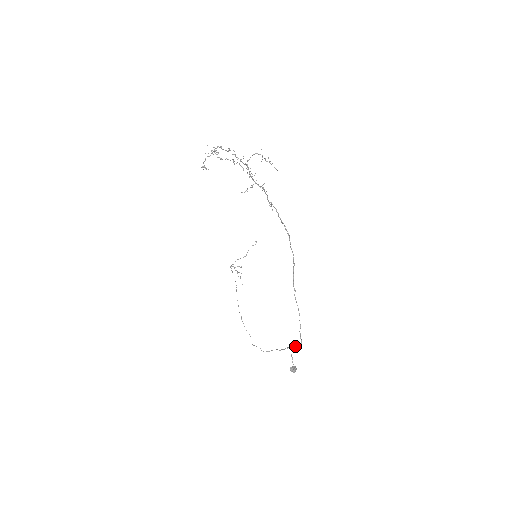
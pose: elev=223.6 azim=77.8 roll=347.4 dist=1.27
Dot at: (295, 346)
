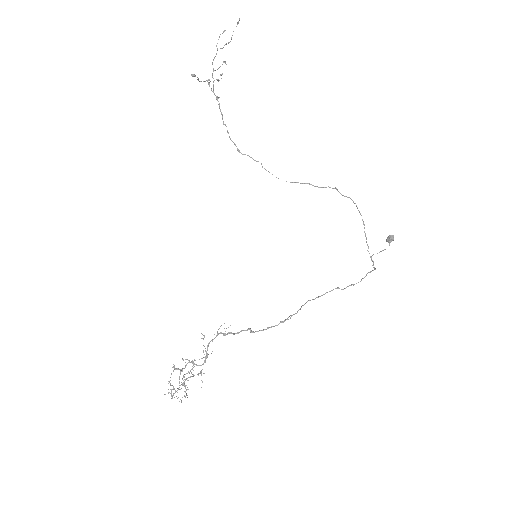
Dot at: occluded
